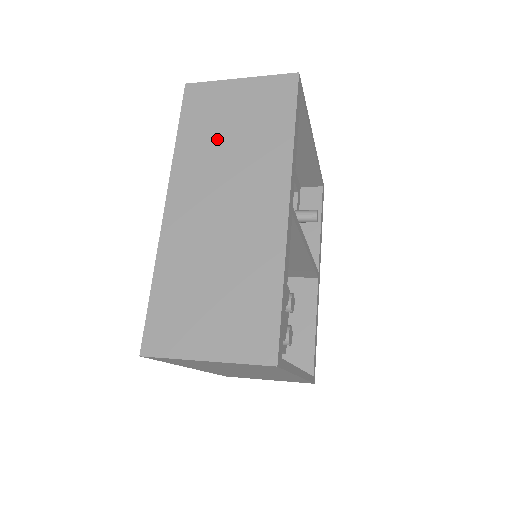
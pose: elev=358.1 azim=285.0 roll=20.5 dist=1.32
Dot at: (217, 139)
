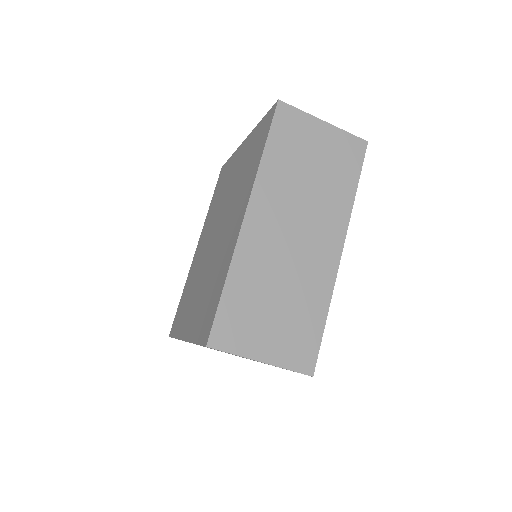
Dot at: (298, 170)
